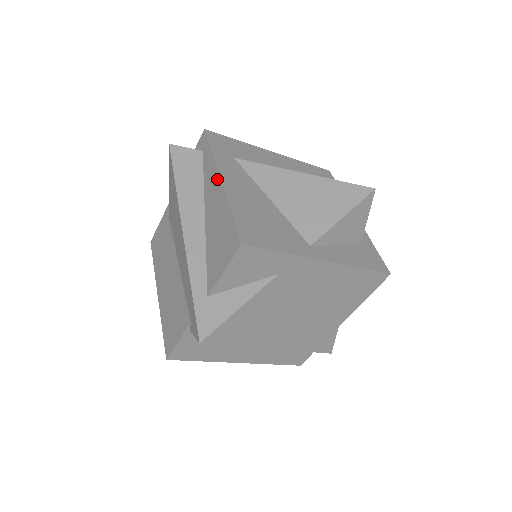
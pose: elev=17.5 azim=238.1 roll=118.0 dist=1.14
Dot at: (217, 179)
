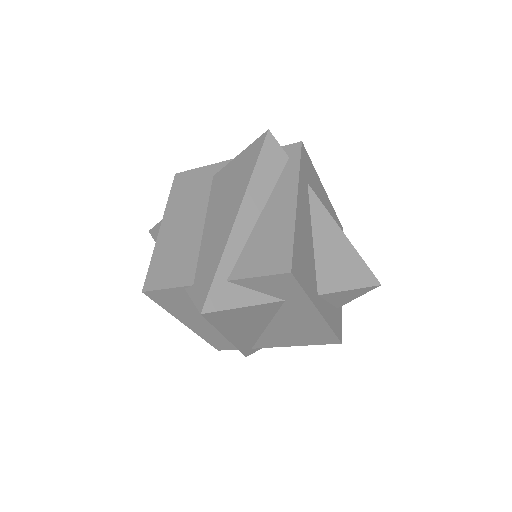
Dot at: (293, 197)
